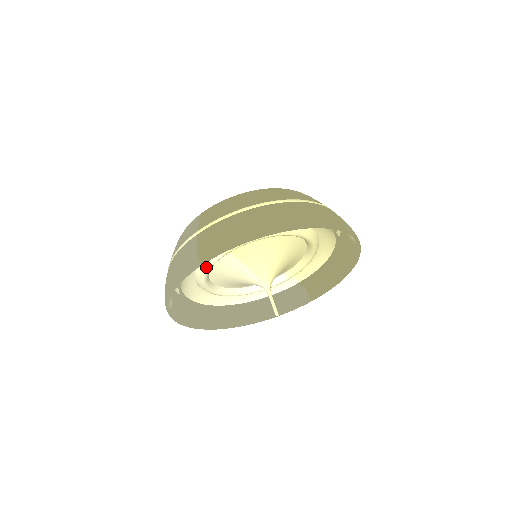
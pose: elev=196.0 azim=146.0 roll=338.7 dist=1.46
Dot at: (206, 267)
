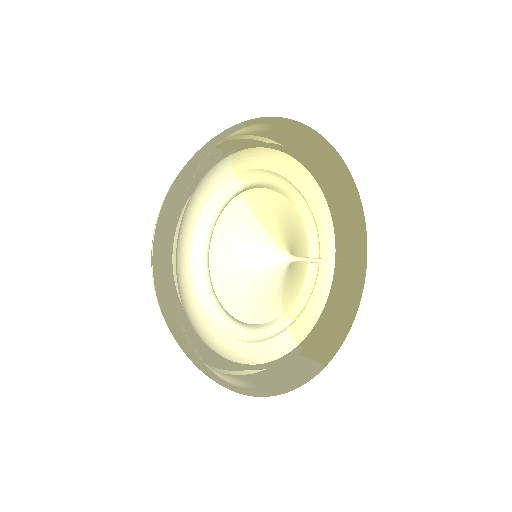
Dot at: (218, 201)
